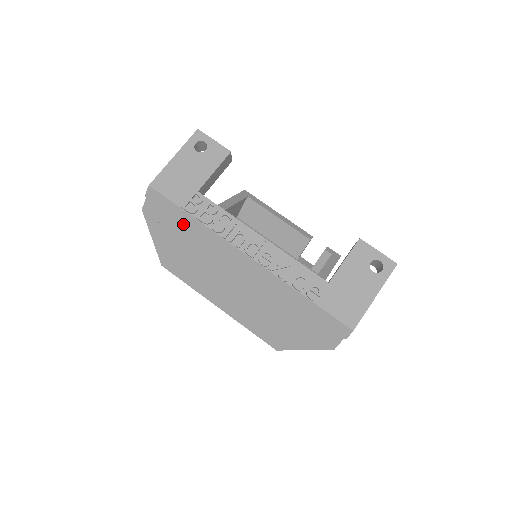
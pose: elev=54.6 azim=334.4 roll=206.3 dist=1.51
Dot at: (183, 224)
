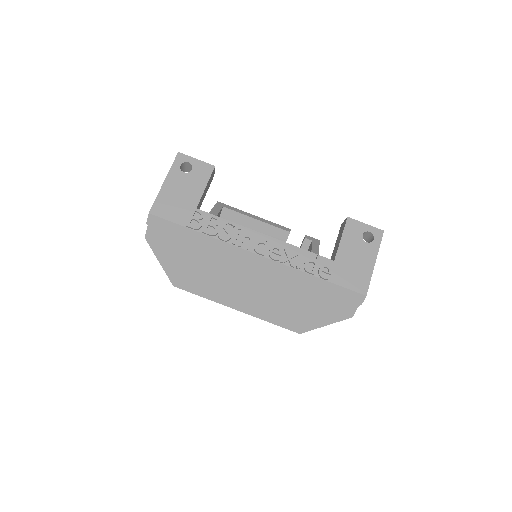
Dot at: (190, 241)
